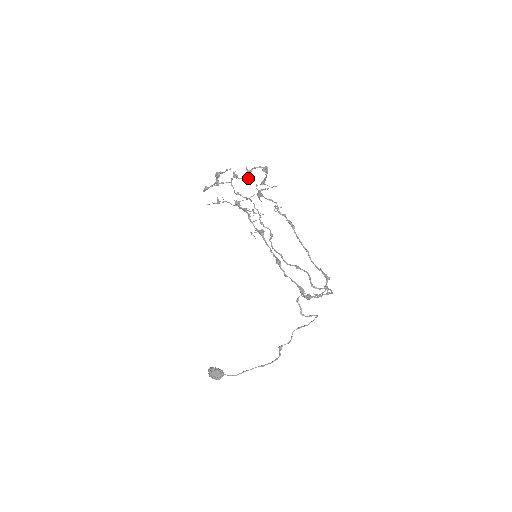
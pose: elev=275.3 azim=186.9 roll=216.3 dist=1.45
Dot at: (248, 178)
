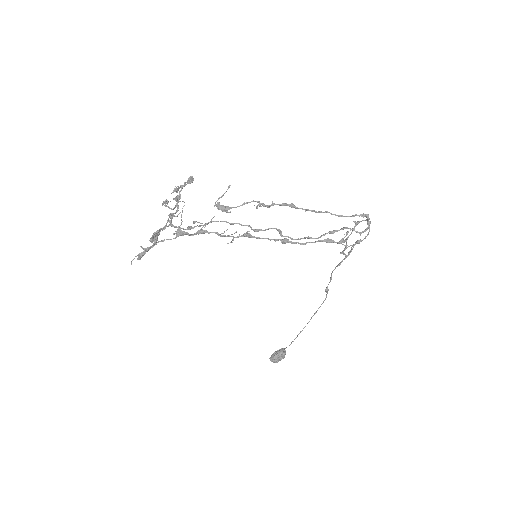
Dot at: (165, 202)
